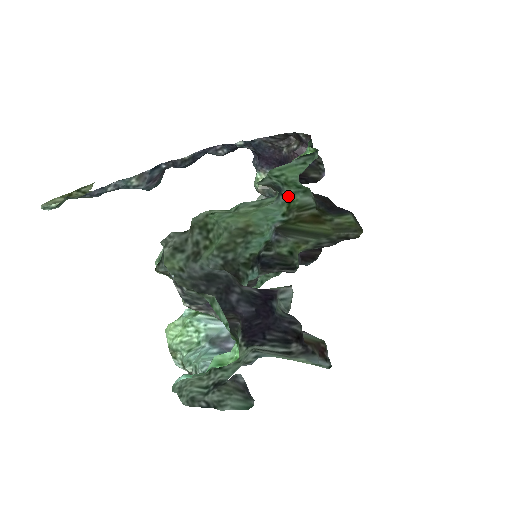
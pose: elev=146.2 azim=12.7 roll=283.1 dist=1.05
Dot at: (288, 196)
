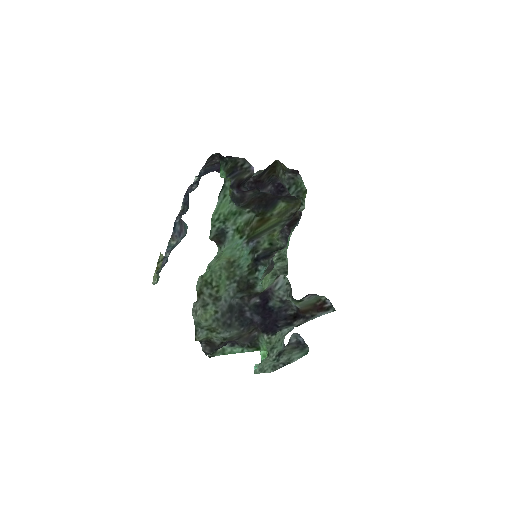
Dot at: (233, 227)
